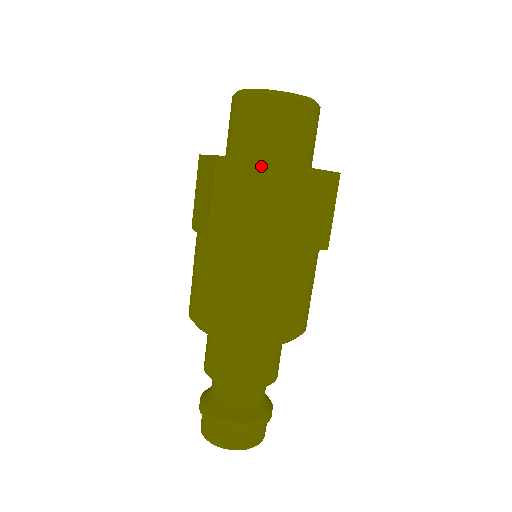
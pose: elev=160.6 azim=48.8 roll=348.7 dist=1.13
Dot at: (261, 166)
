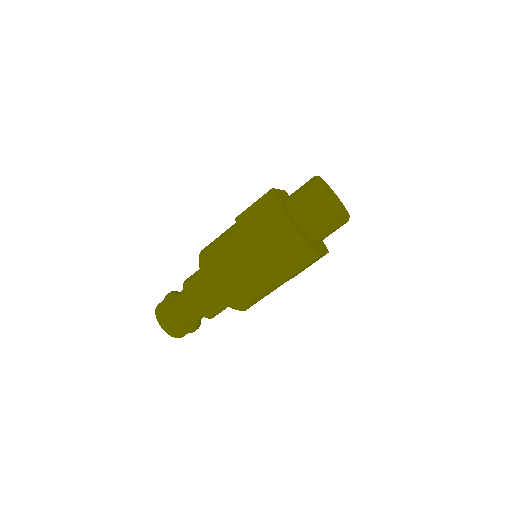
Dot at: (279, 208)
